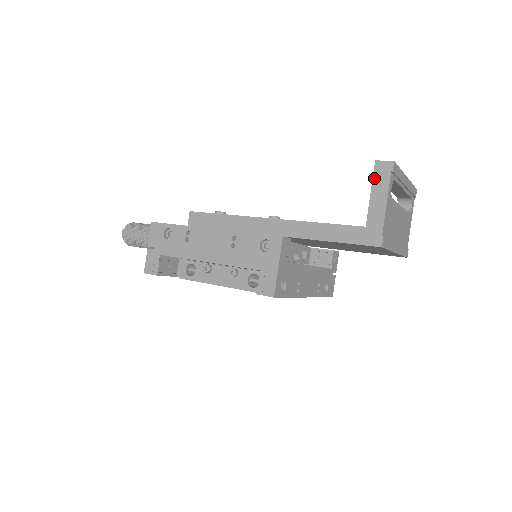
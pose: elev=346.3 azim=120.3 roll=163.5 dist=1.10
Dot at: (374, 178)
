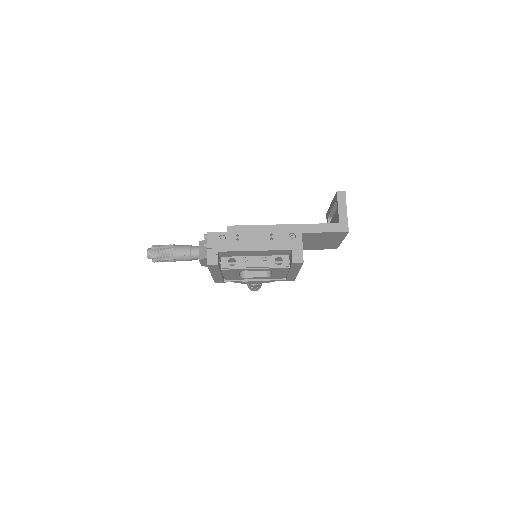
Dot at: (338, 200)
